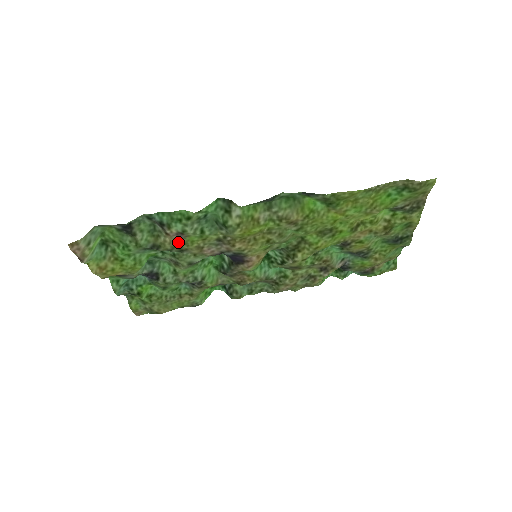
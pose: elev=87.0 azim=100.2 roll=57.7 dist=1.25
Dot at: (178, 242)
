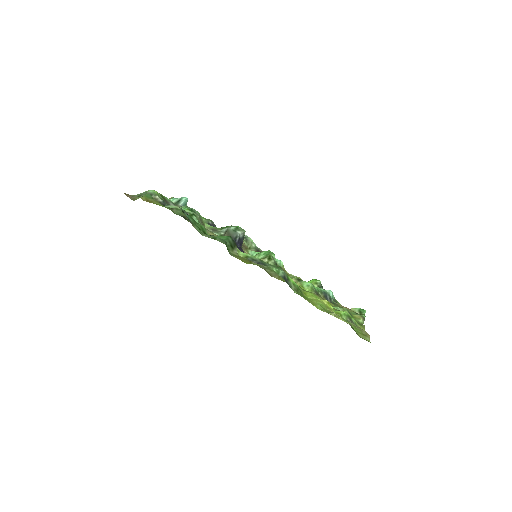
Dot at: occluded
